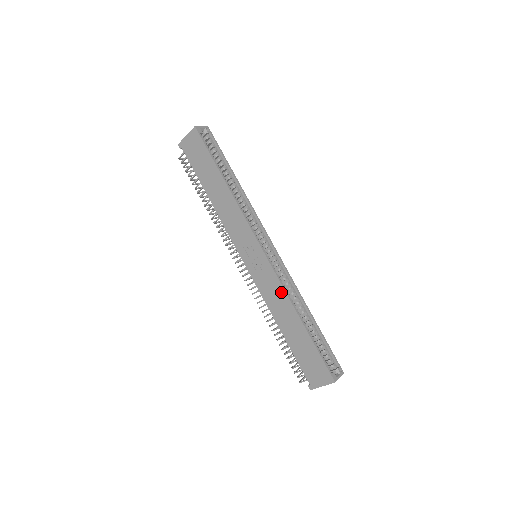
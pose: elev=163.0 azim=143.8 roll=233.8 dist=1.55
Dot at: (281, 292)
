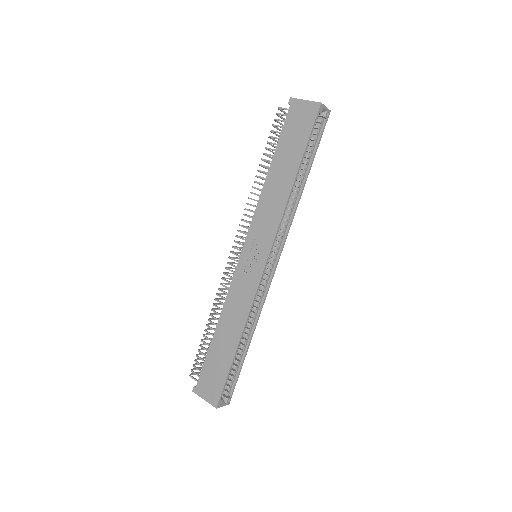
Dot at: (246, 307)
